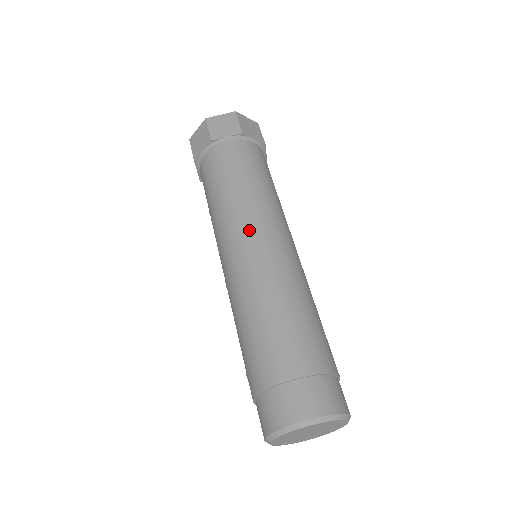
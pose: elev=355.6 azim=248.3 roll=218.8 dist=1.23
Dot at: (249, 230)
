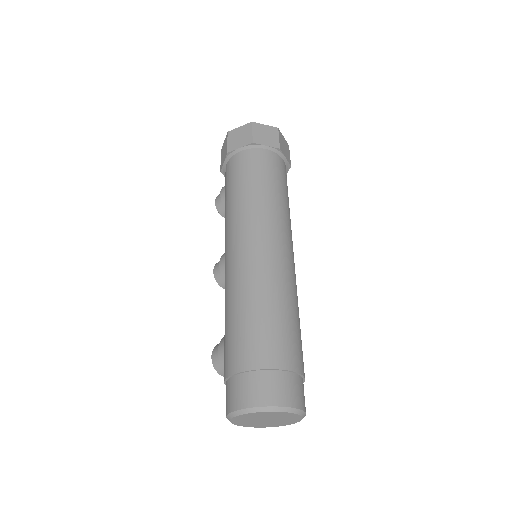
Dot at: (267, 232)
